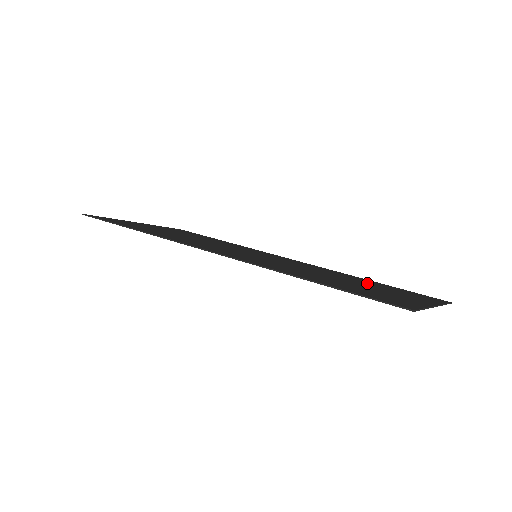
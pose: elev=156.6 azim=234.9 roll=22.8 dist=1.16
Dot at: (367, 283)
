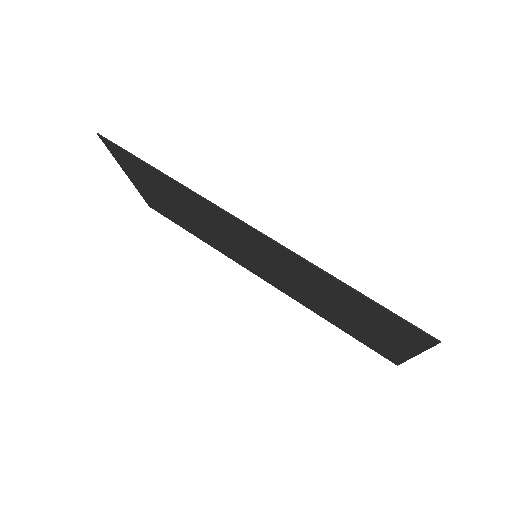
Dot at: (346, 320)
